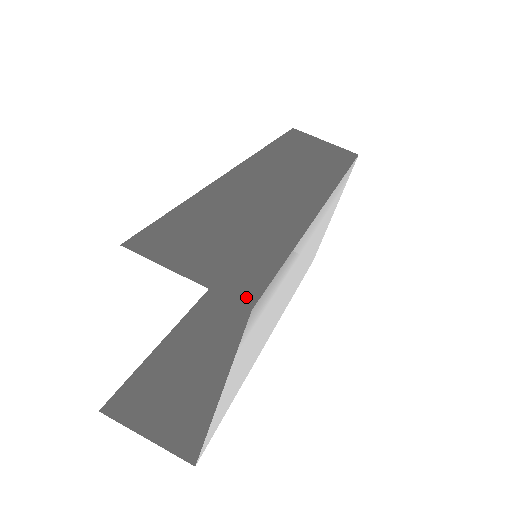
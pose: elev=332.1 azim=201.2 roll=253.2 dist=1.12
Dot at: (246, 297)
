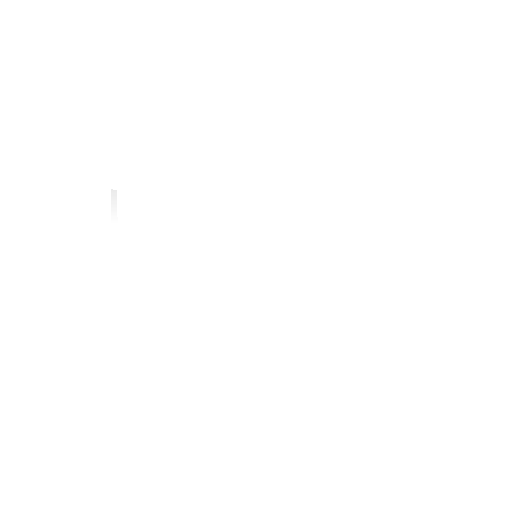
Dot at: occluded
